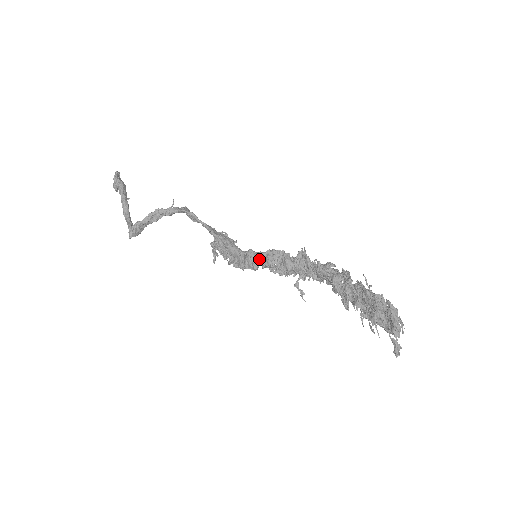
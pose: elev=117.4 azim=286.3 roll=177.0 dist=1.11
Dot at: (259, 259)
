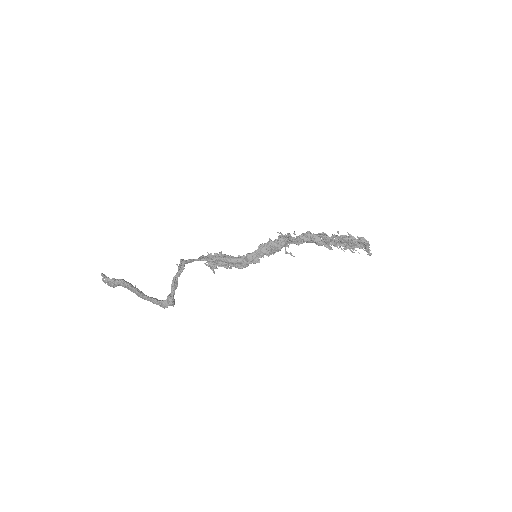
Dot at: (257, 256)
